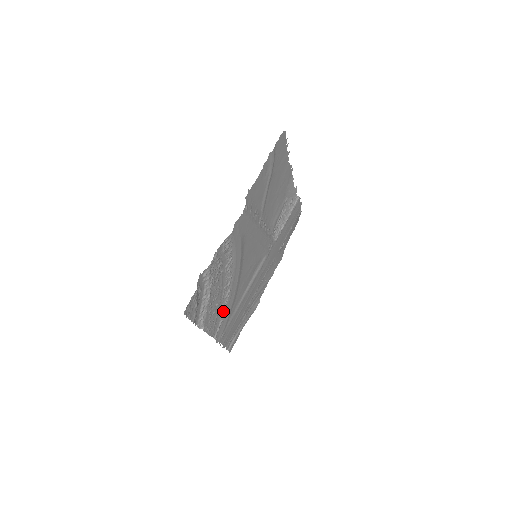
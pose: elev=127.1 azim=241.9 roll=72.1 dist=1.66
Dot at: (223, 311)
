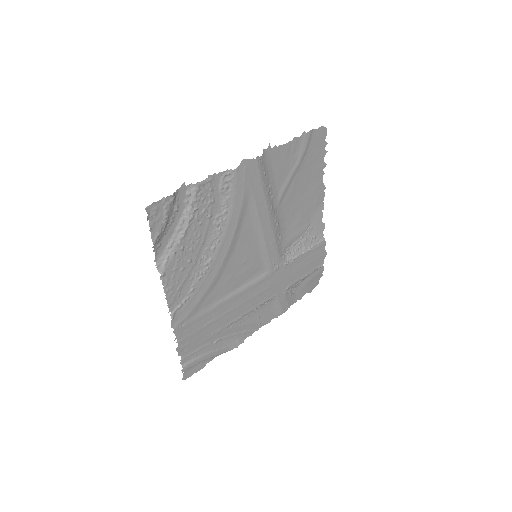
Dot at: (194, 284)
